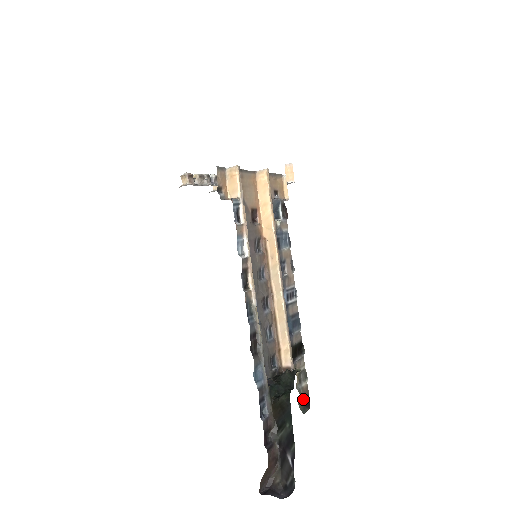
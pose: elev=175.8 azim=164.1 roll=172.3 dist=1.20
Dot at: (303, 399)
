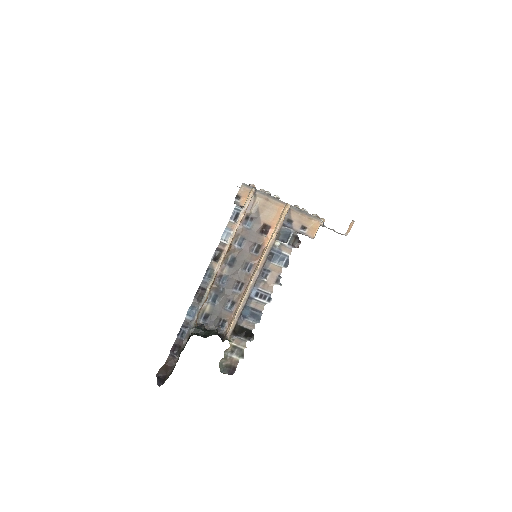
Dot at: (228, 364)
